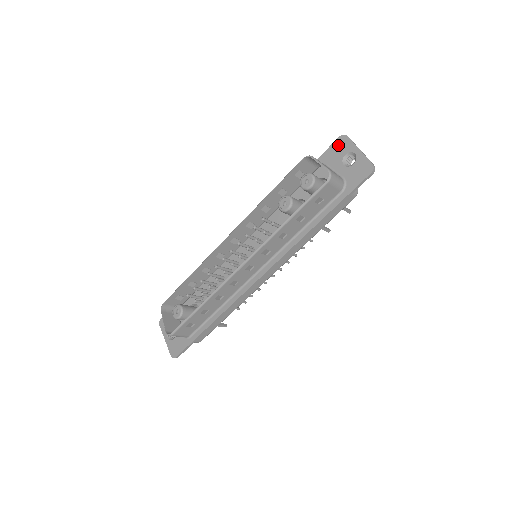
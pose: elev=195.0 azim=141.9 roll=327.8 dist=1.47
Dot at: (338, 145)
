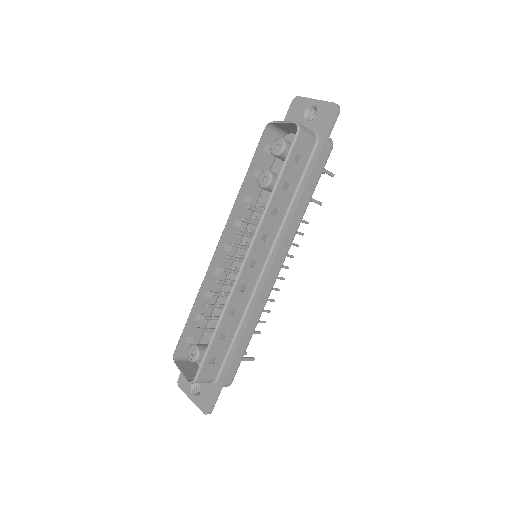
Dot at: (294, 109)
